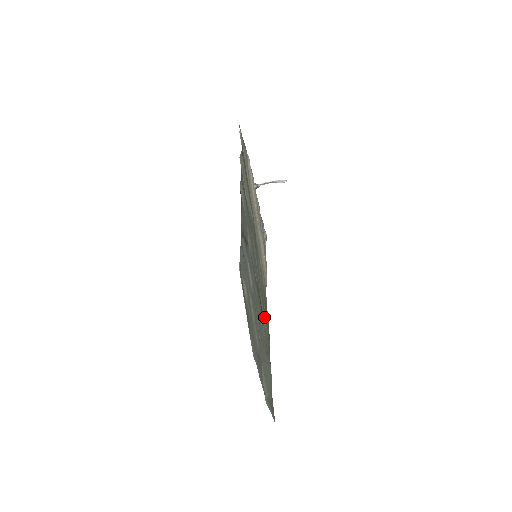
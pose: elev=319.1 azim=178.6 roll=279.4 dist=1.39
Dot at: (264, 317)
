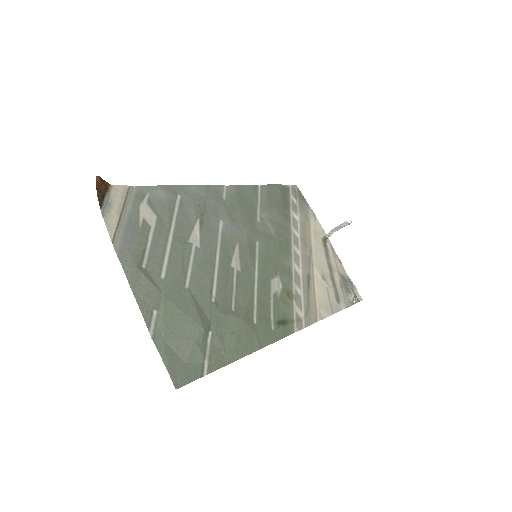
Dot at: (244, 307)
